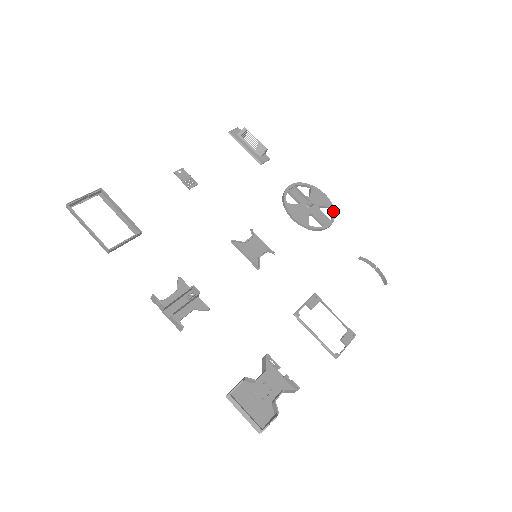
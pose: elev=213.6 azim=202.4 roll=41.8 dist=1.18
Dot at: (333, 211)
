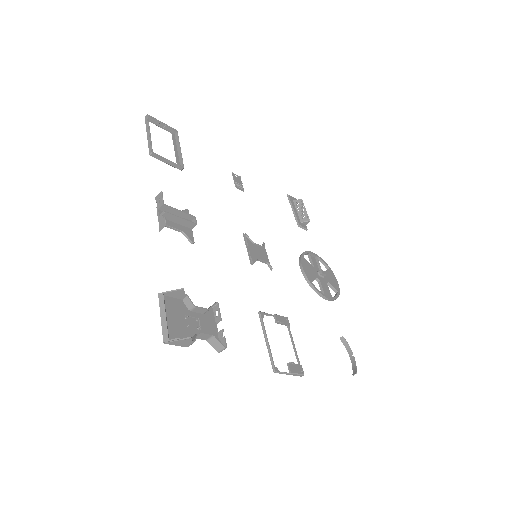
Dot at: (338, 295)
